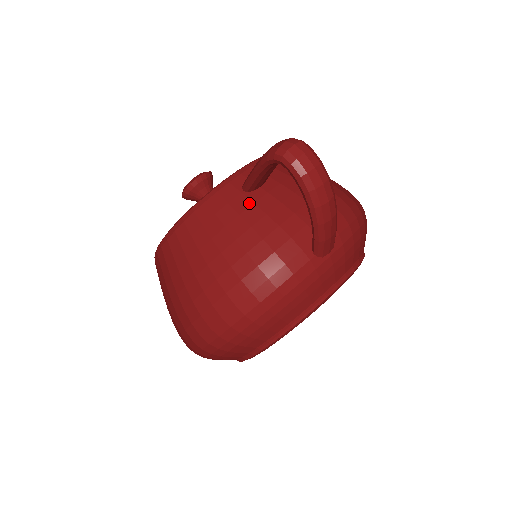
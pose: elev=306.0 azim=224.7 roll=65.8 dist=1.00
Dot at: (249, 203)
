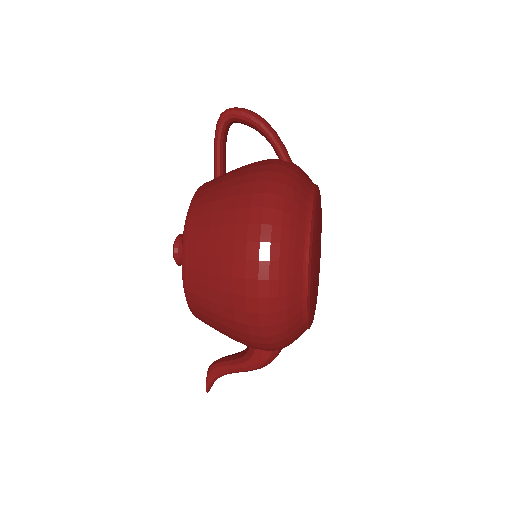
Dot at: (225, 174)
